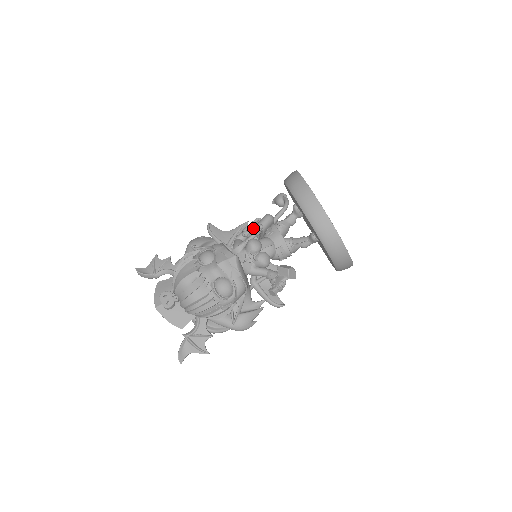
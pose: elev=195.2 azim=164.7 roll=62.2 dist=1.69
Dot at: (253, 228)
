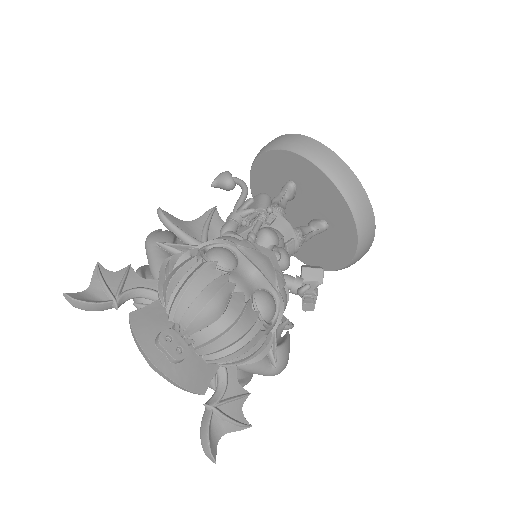
Dot at: (254, 212)
